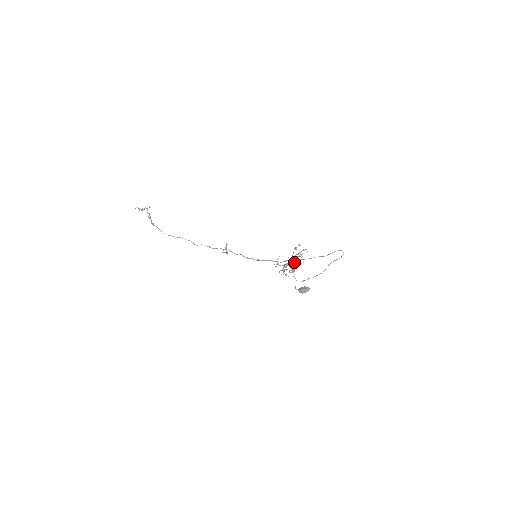
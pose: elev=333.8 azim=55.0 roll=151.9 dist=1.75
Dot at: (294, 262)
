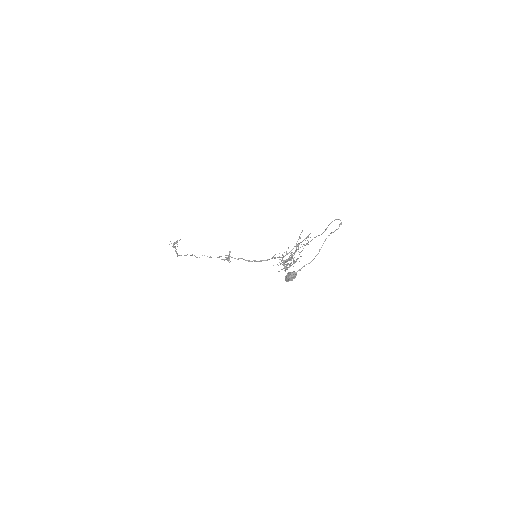
Dot at: (299, 254)
